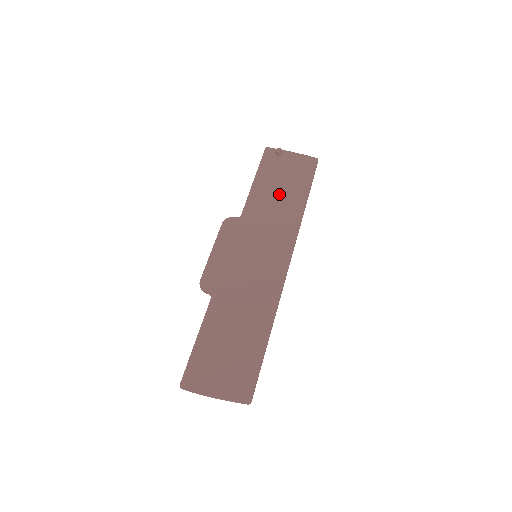
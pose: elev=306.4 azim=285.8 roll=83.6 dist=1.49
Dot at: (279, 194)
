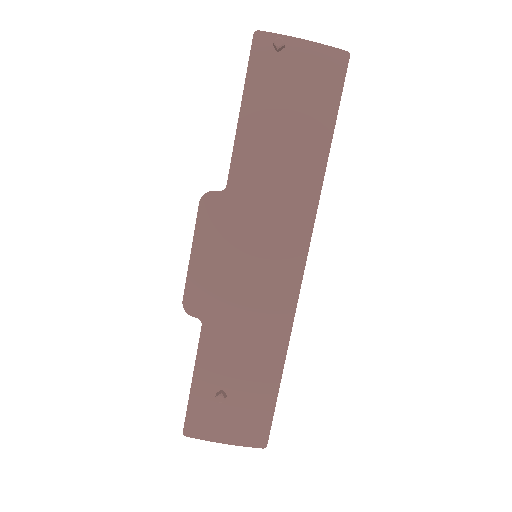
Dot at: (284, 140)
